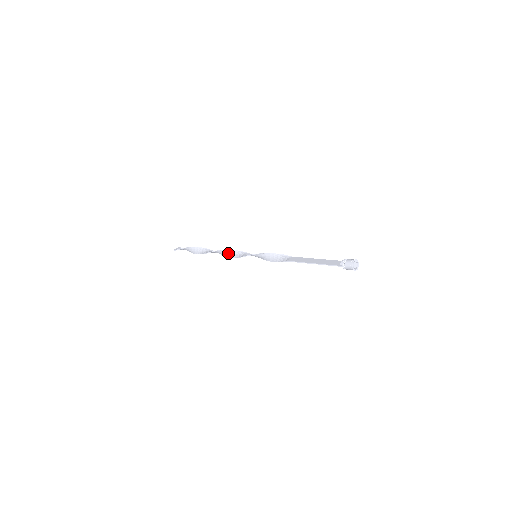
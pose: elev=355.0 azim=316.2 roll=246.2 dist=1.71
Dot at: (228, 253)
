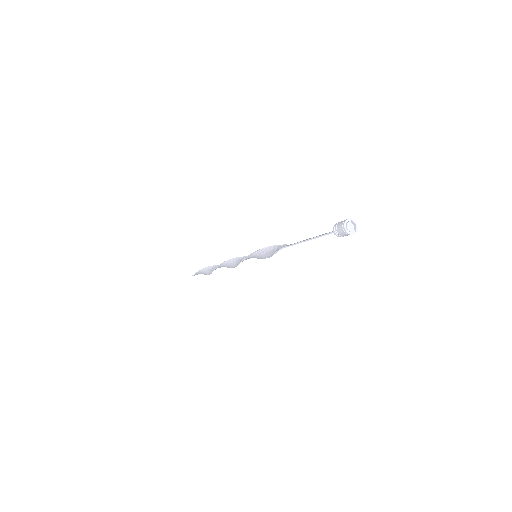
Dot at: (233, 262)
